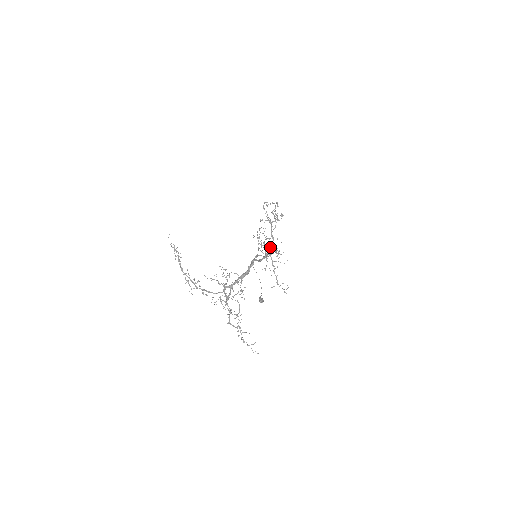
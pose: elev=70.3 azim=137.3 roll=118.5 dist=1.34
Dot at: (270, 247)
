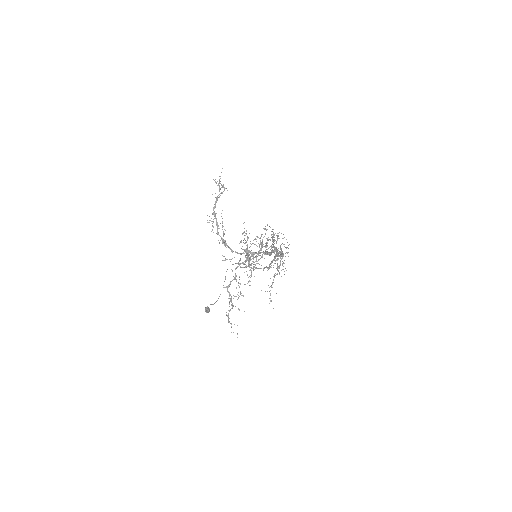
Dot at: occluded
